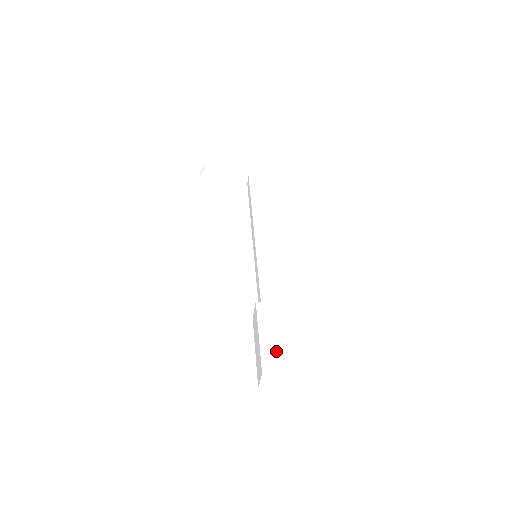
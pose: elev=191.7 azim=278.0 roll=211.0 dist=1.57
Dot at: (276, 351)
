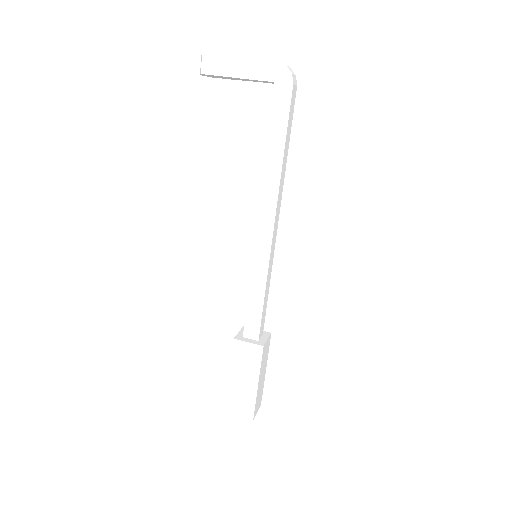
Dot at: (242, 397)
